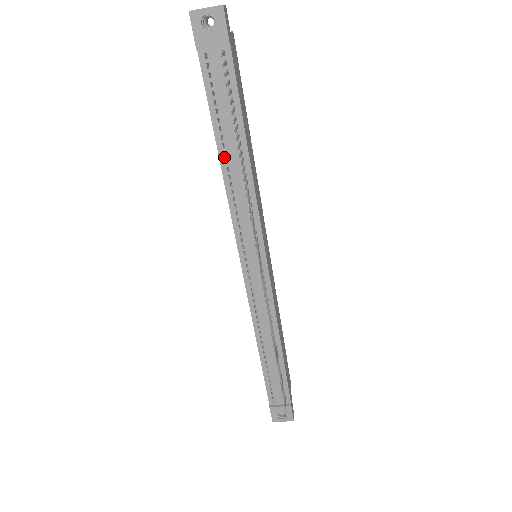
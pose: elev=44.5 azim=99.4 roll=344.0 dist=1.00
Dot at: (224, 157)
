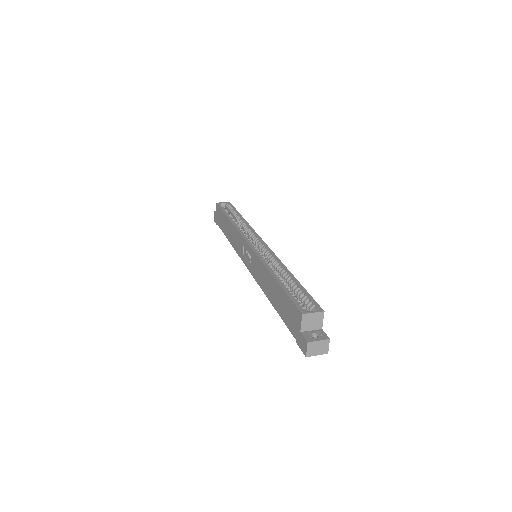
Dot at: occluded
